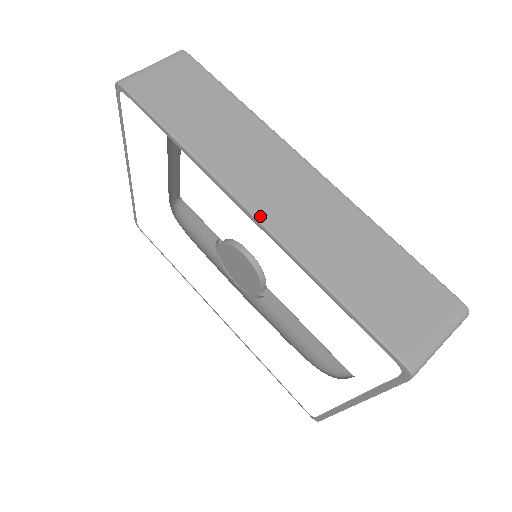
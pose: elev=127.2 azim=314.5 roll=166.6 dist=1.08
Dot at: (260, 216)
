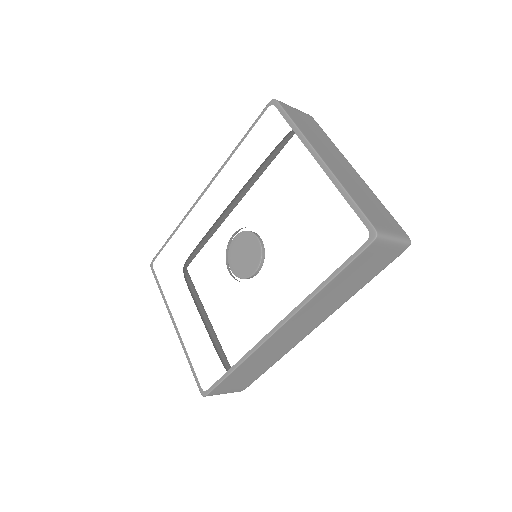
Dot at: (209, 186)
